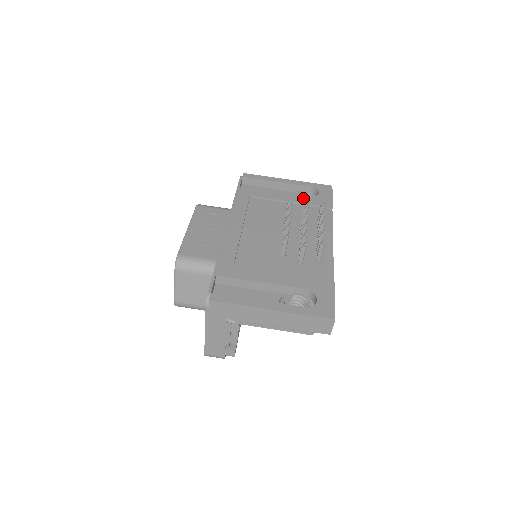
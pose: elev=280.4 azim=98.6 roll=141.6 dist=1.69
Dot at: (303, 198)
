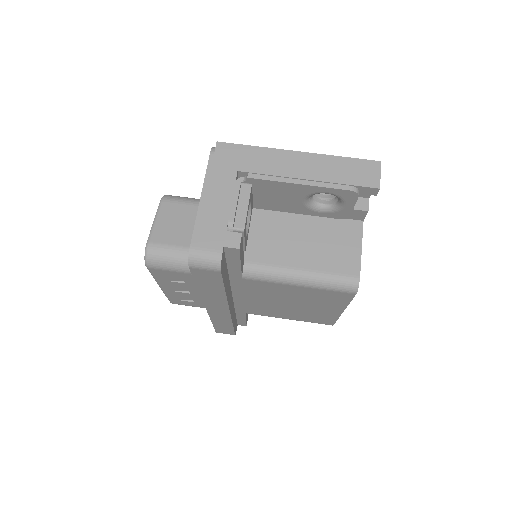
Dot at: occluded
